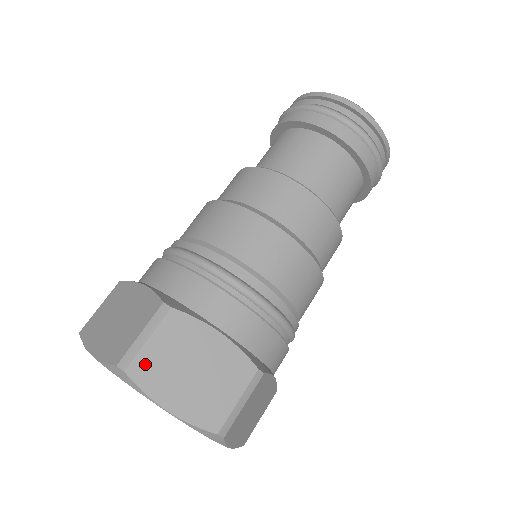
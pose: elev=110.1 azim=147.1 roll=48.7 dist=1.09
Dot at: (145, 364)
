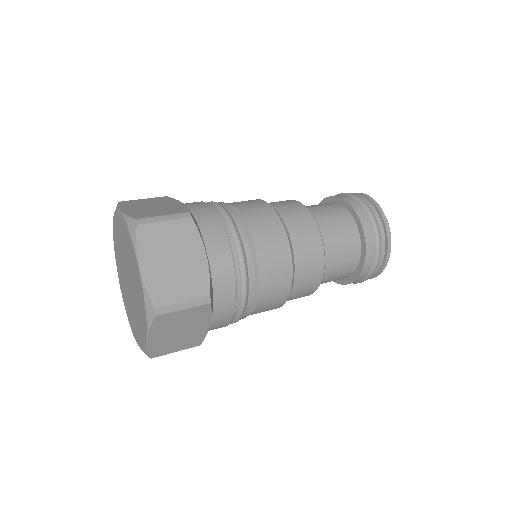
Dot at: (131, 202)
